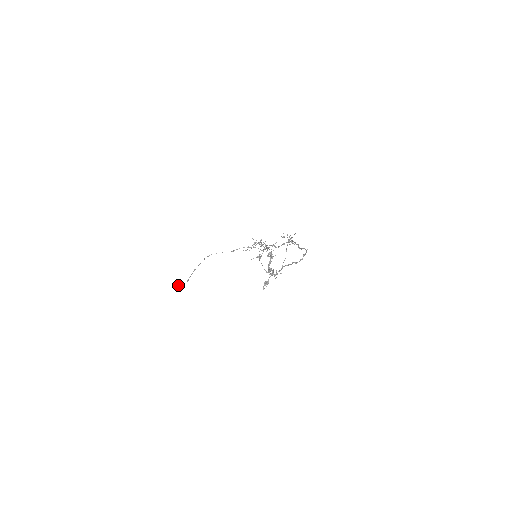
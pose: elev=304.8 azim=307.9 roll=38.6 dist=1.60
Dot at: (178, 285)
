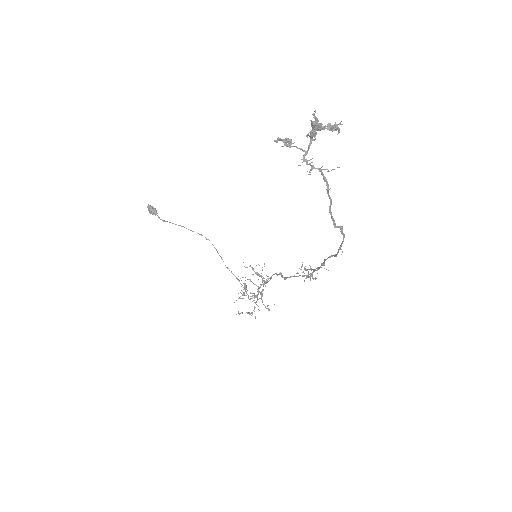
Dot at: (153, 209)
